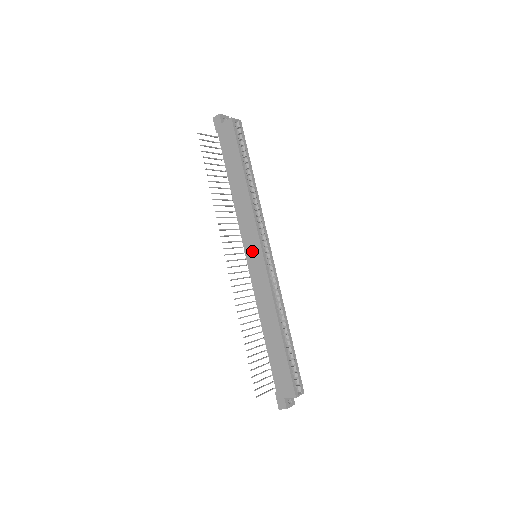
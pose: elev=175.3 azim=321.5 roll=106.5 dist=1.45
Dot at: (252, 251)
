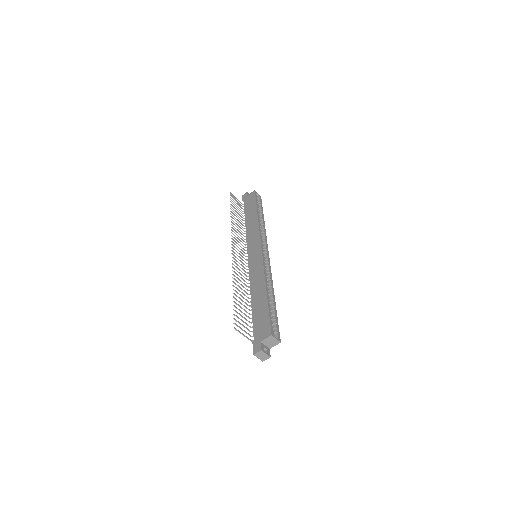
Dot at: (253, 250)
